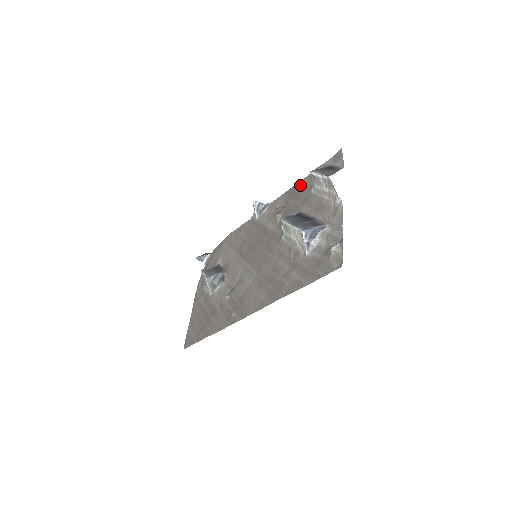
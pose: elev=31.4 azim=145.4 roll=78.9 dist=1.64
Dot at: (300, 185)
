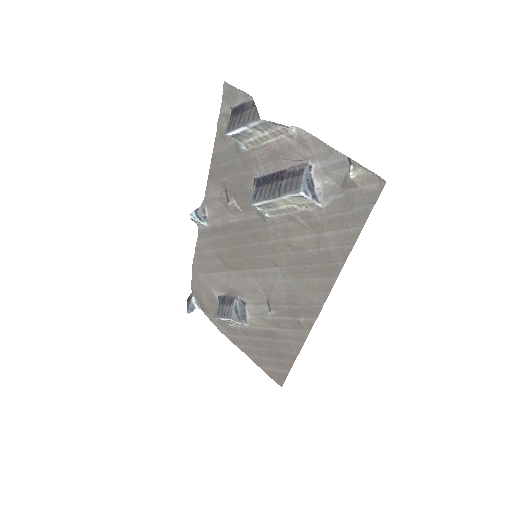
Dot at: (218, 157)
